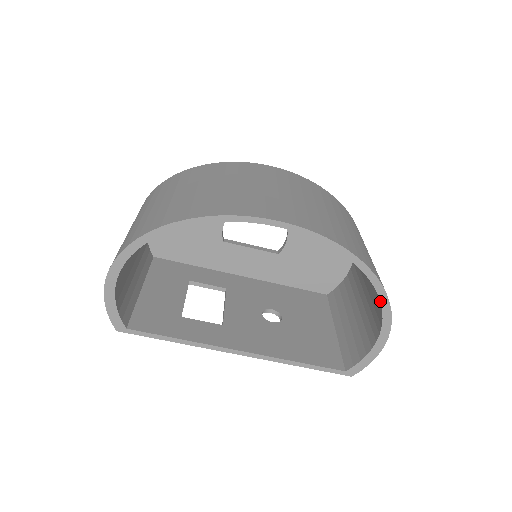
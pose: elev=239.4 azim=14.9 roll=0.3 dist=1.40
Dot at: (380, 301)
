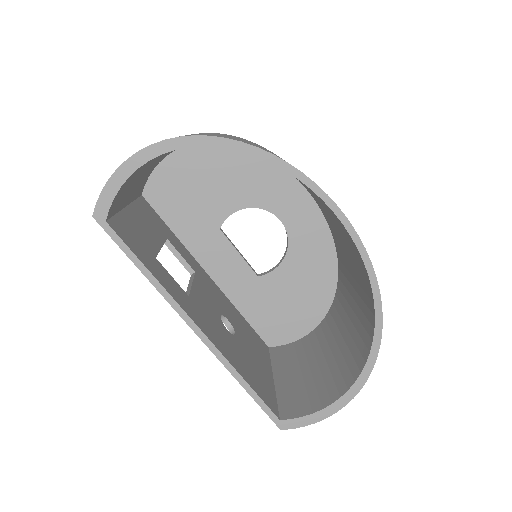
Dot at: (367, 361)
